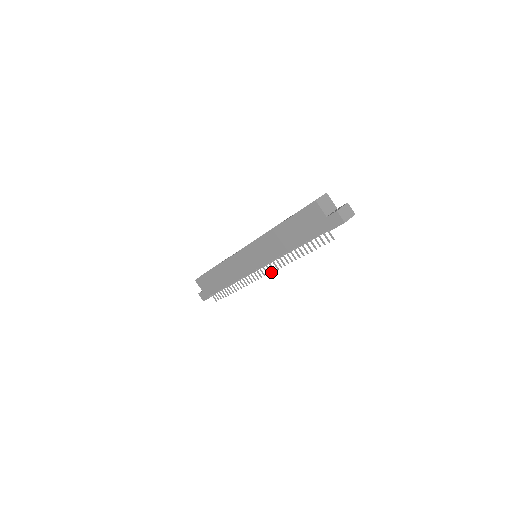
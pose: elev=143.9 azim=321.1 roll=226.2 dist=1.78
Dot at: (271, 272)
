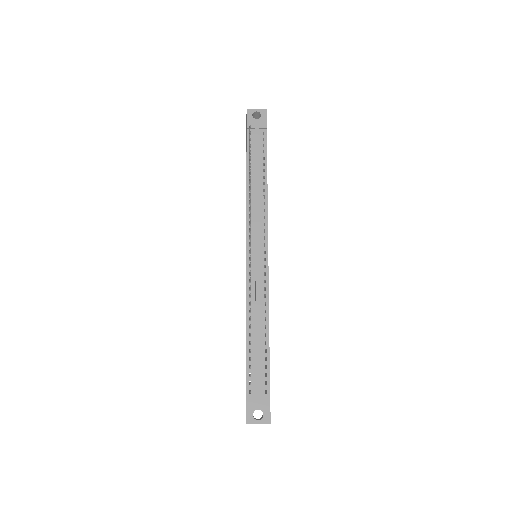
Dot at: (250, 233)
